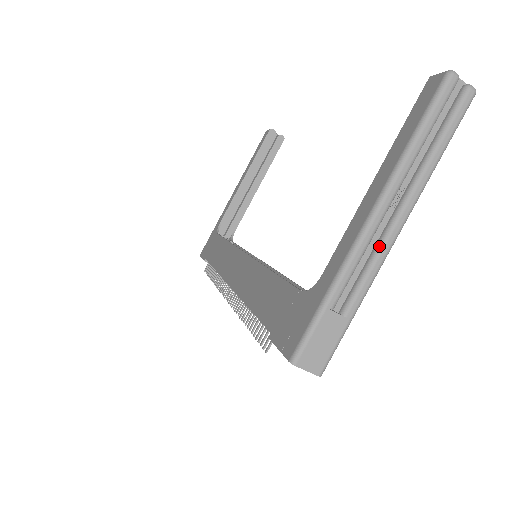
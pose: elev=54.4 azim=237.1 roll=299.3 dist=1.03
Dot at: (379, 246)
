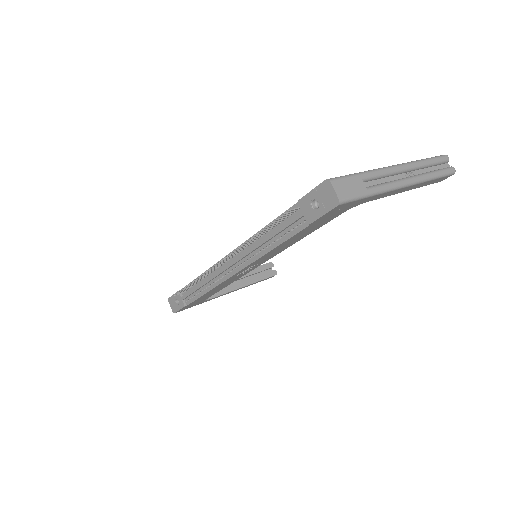
Dot at: (395, 180)
